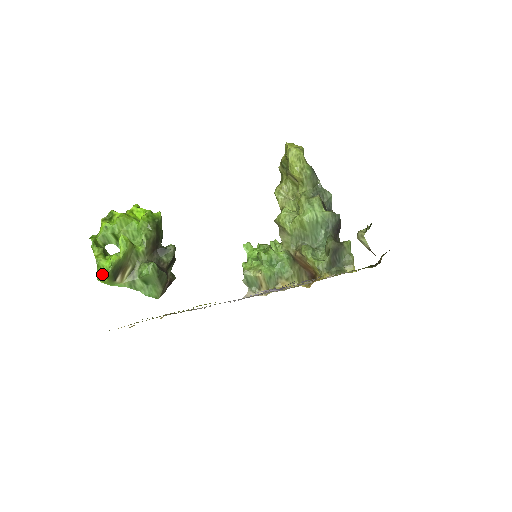
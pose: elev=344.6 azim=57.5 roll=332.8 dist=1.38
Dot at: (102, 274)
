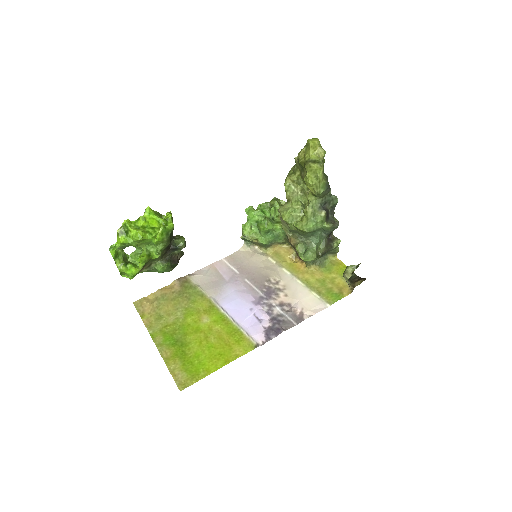
Dot at: (124, 274)
